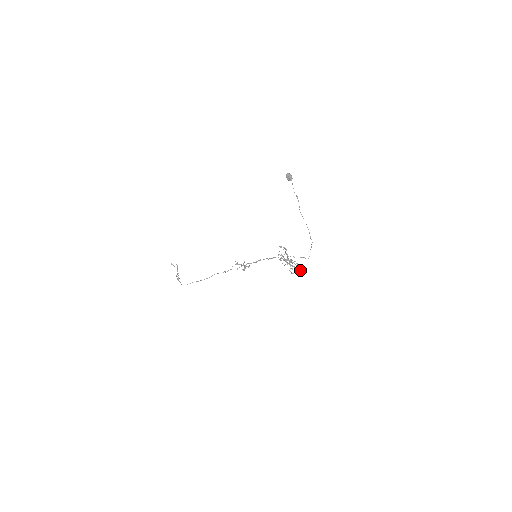
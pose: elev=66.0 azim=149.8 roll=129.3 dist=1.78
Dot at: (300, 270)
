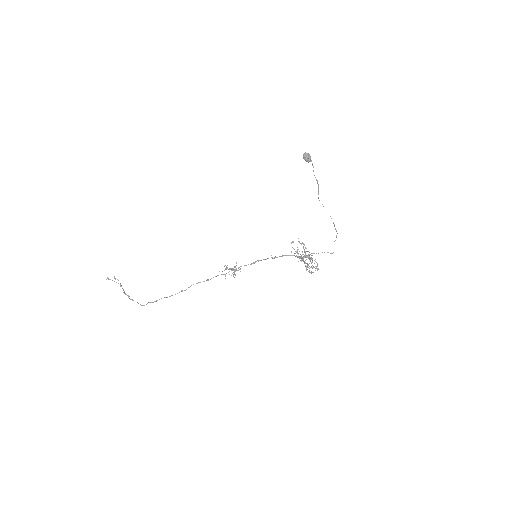
Dot at: (314, 267)
